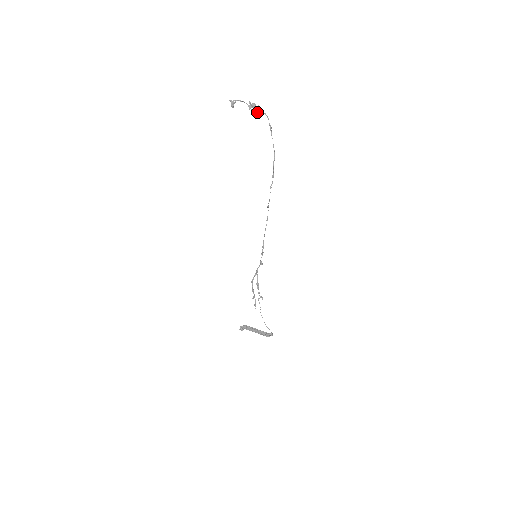
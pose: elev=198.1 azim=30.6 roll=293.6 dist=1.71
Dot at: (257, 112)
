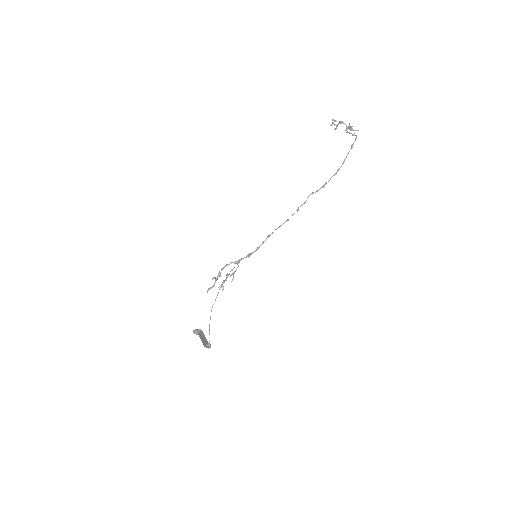
Dot at: (350, 133)
